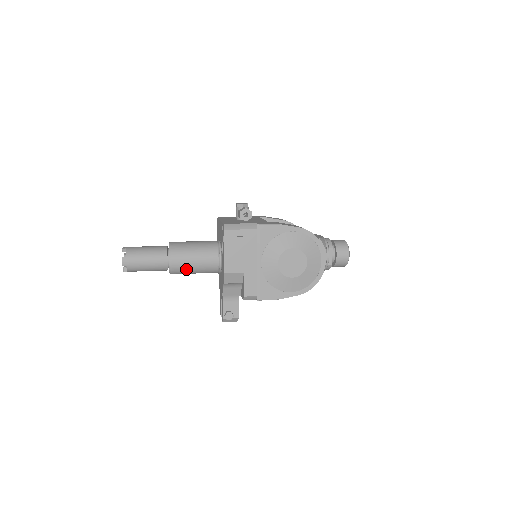
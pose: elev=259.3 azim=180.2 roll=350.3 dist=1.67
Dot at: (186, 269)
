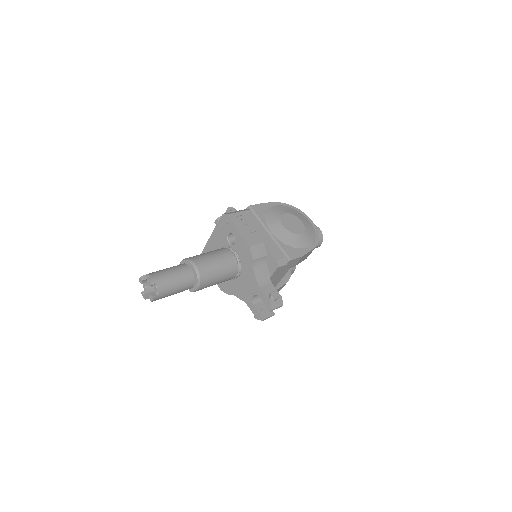
Dot at: (211, 271)
